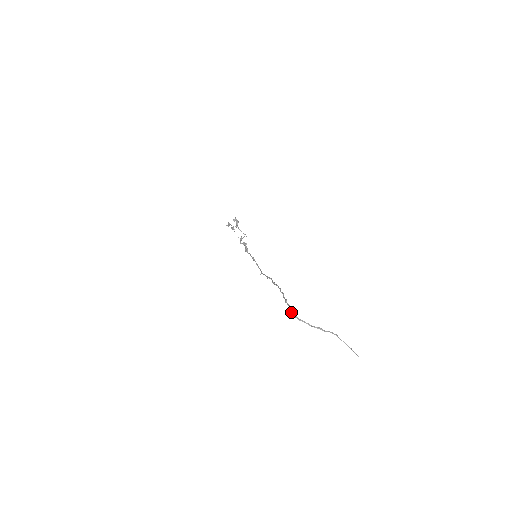
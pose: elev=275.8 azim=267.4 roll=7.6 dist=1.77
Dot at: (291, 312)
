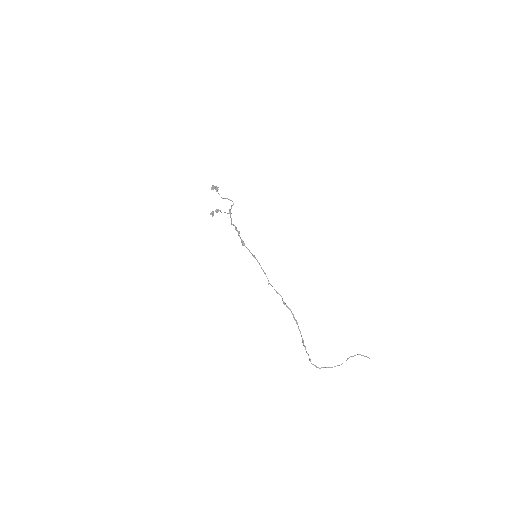
Dot at: occluded
